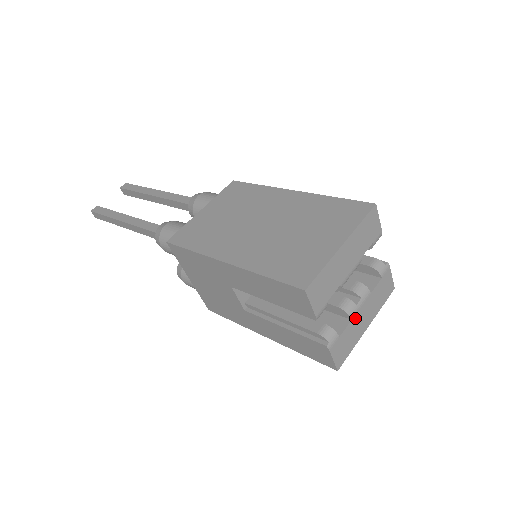
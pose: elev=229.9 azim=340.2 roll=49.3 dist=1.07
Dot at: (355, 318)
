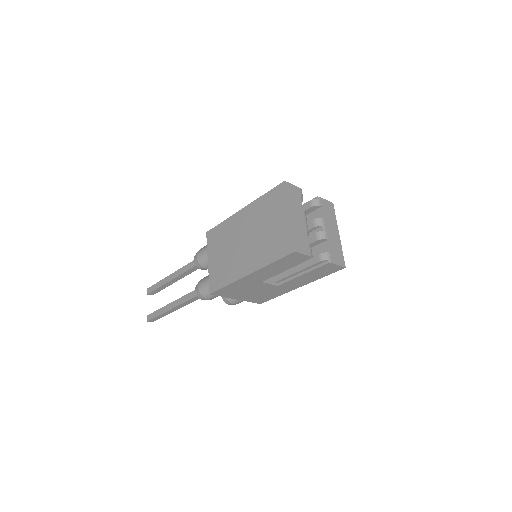
Dot at: (329, 237)
